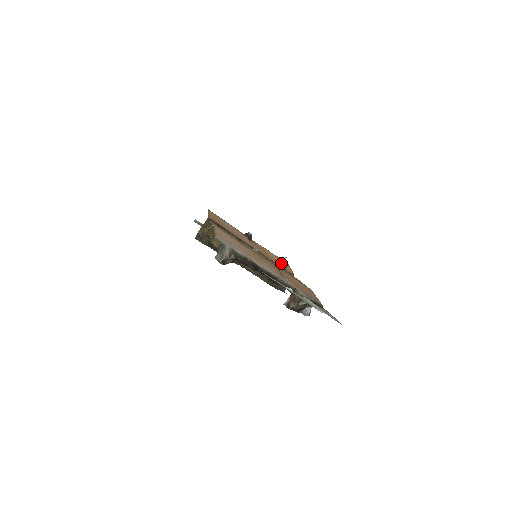
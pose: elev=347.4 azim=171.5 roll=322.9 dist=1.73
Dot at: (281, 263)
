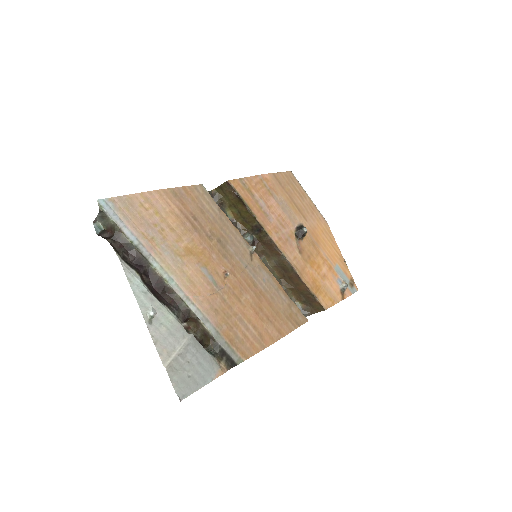
Dot at: (324, 286)
